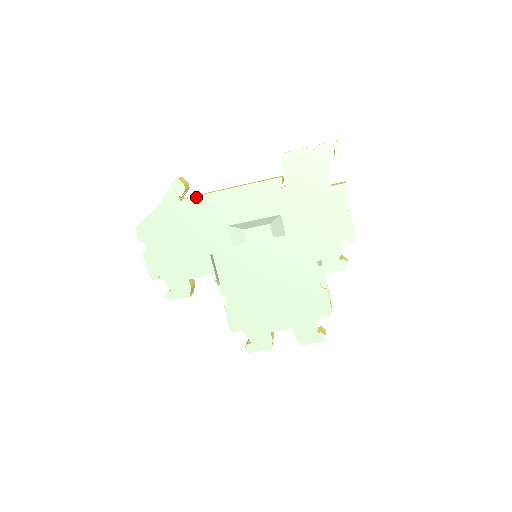
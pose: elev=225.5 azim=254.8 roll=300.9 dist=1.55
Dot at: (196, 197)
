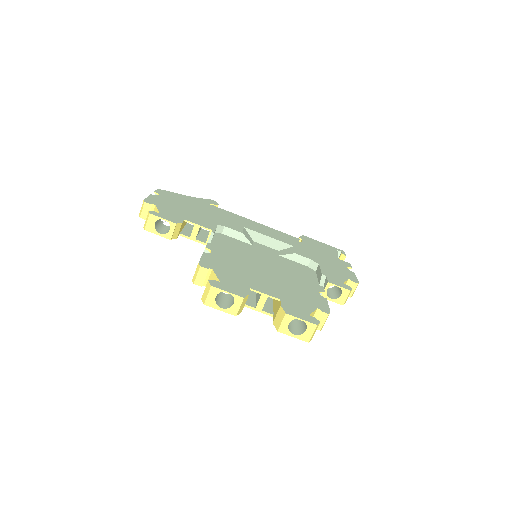
Dot at: (225, 210)
